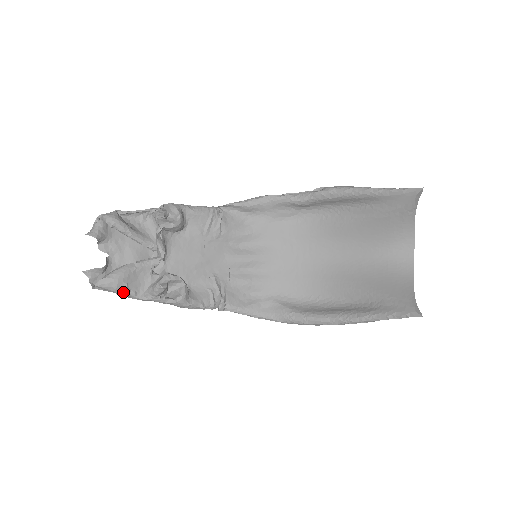
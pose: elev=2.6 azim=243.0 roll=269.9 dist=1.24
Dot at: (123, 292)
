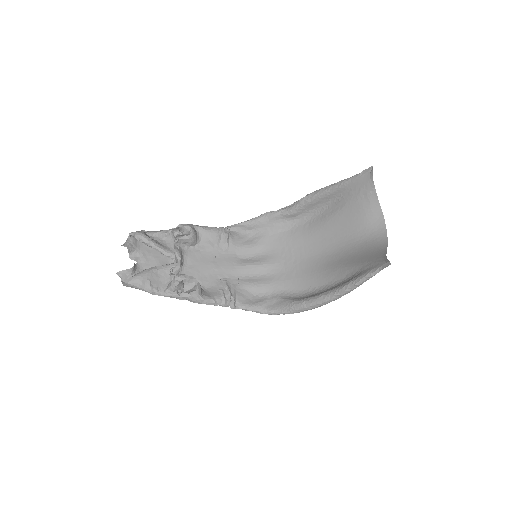
Dot at: (147, 288)
